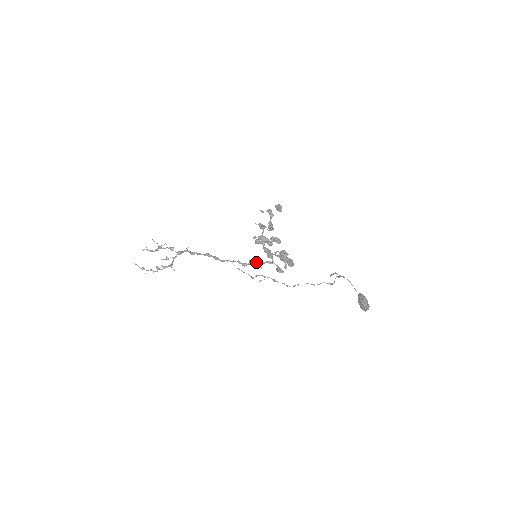
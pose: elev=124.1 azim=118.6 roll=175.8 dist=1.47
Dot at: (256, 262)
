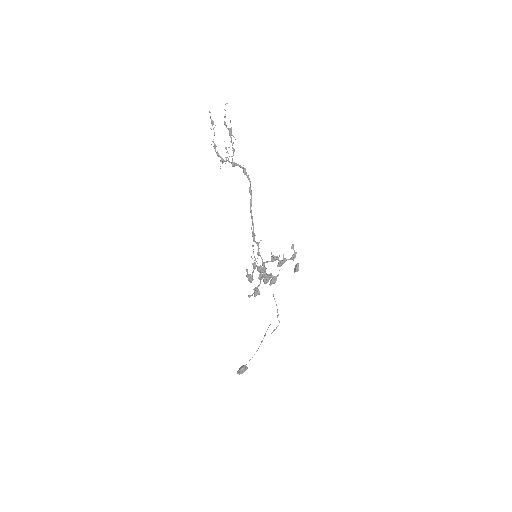
Dot at: occluded
